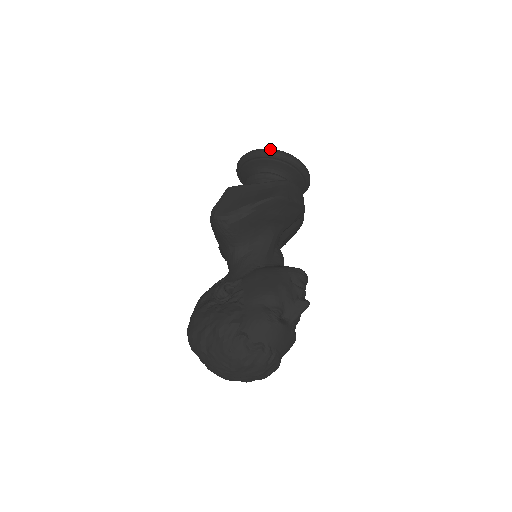
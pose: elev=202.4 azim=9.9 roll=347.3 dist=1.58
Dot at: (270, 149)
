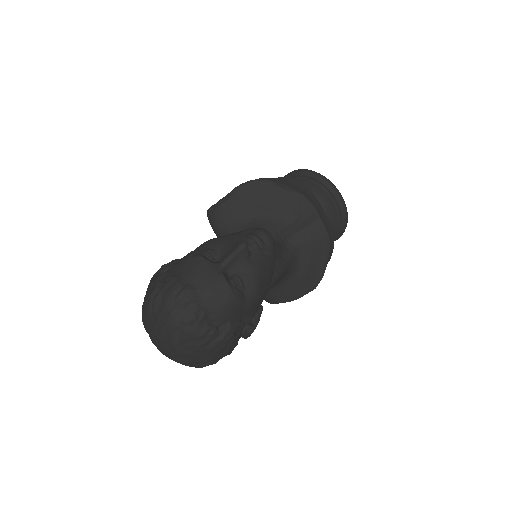
Dot at: (290, 172)
